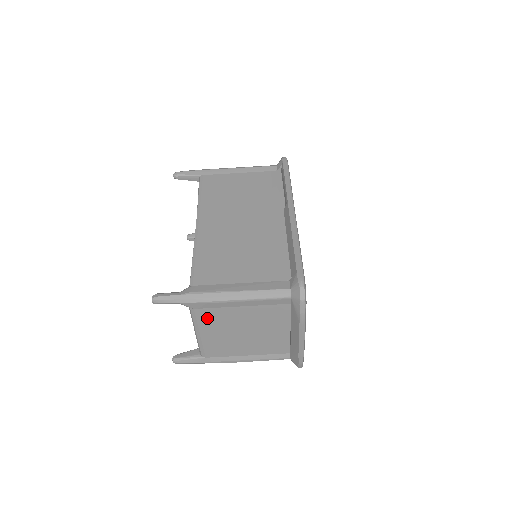
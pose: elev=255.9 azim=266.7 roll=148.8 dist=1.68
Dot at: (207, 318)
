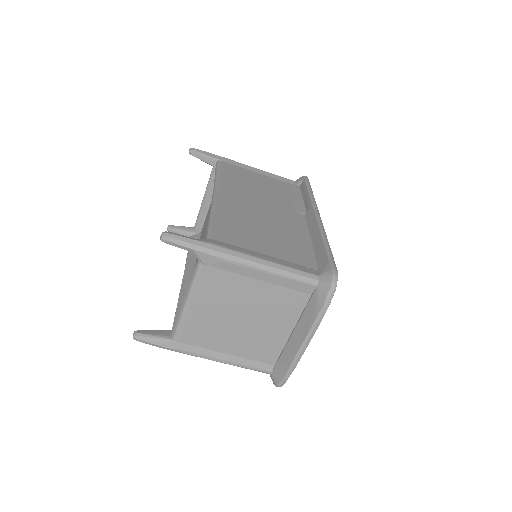
Dot at: (211, 283)
